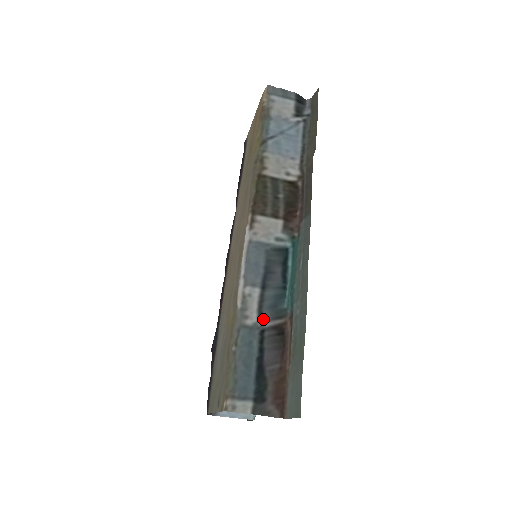
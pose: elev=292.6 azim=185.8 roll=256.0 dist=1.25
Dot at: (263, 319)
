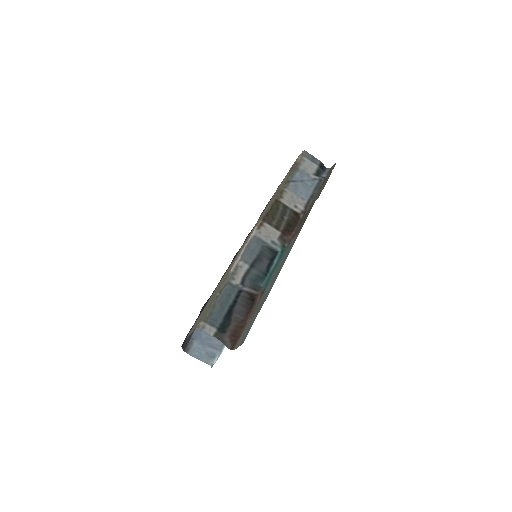
Dot at: (244, 284)
